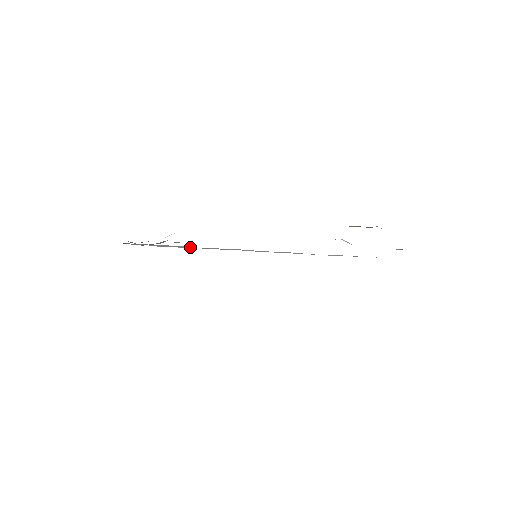
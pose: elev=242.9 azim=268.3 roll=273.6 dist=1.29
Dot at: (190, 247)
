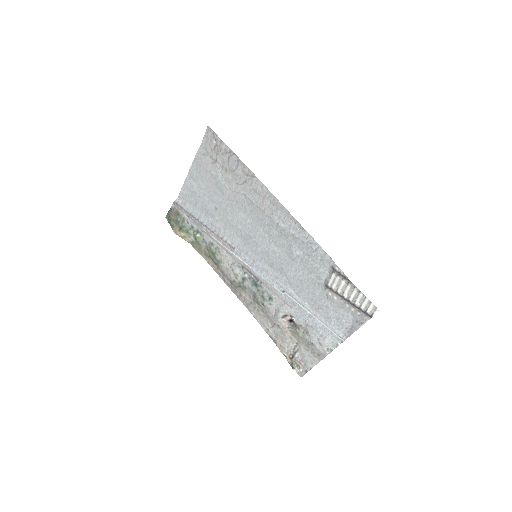
Dot at: (213, 232)
